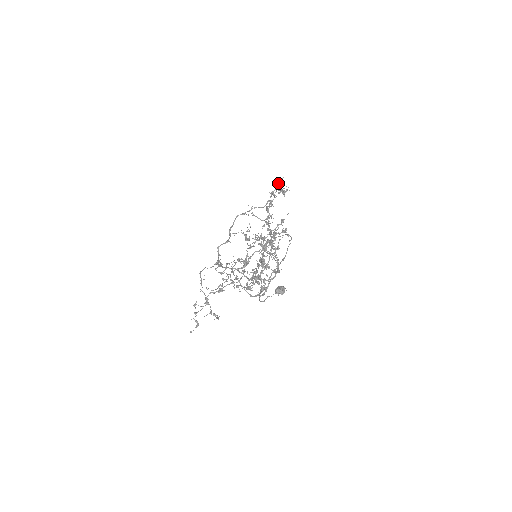
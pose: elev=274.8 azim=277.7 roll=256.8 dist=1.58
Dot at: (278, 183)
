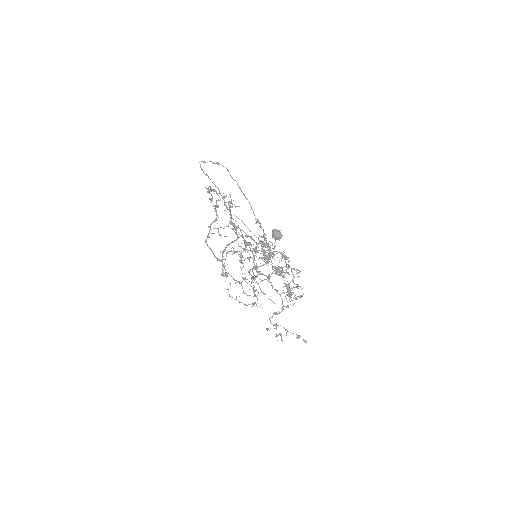
Dot at: (208, 190)
